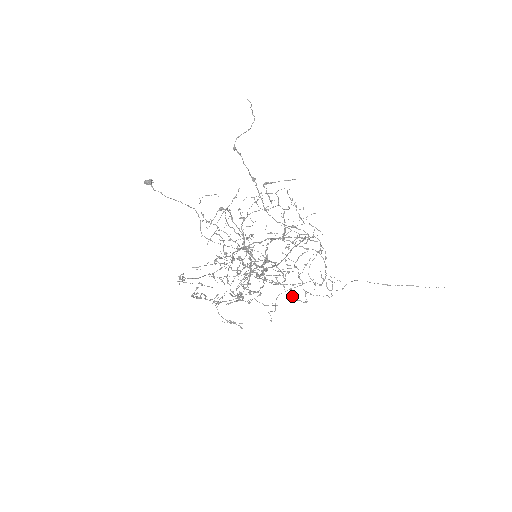
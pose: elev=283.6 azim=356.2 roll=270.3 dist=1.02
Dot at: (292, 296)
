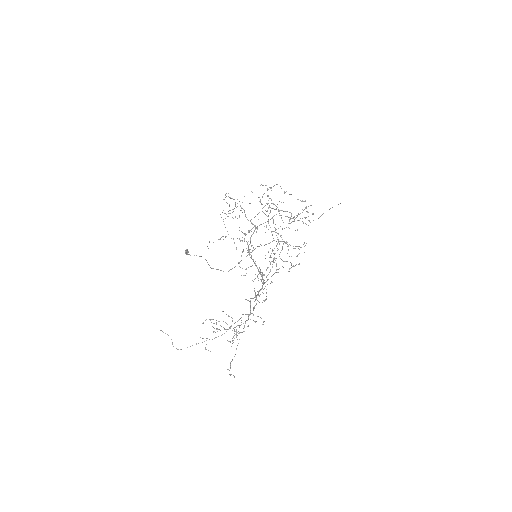
Dot at: occluded
